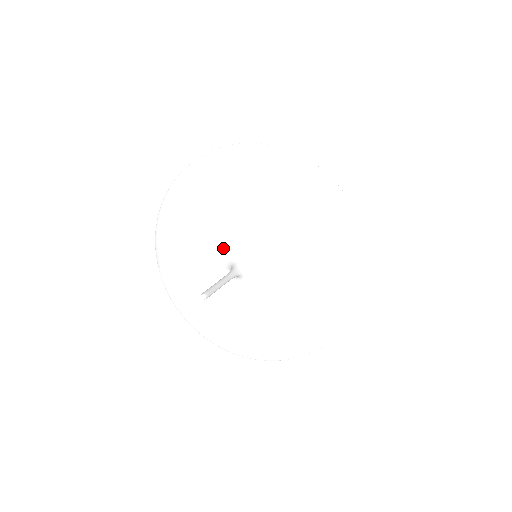
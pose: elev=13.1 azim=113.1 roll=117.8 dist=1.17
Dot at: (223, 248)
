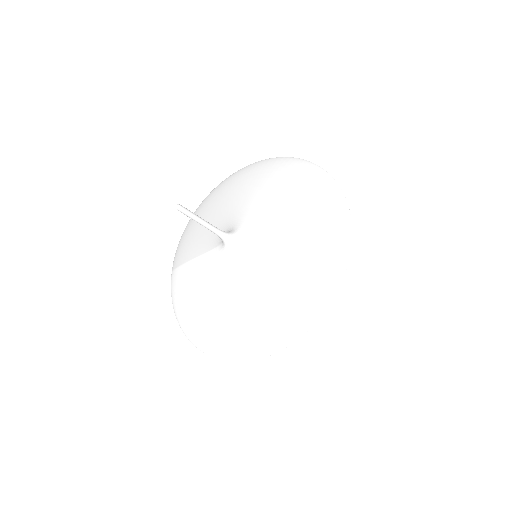
Dot at: (223, 228)
